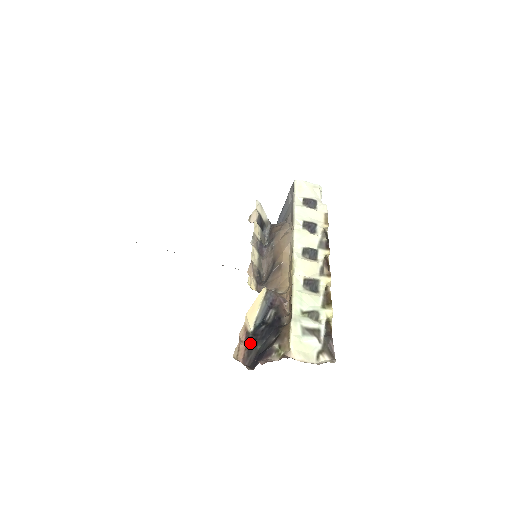
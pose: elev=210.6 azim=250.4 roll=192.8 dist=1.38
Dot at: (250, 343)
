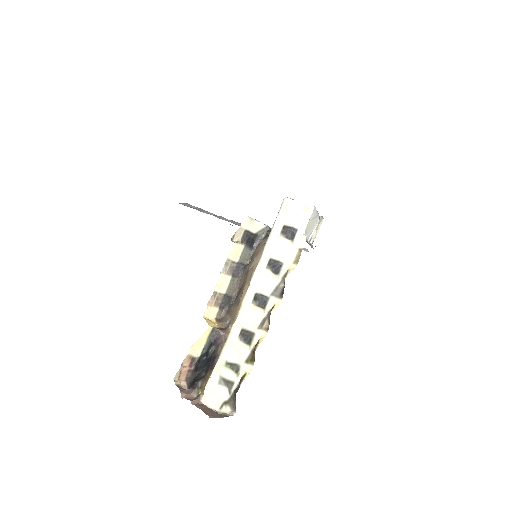
Dot at: (194, 367)
